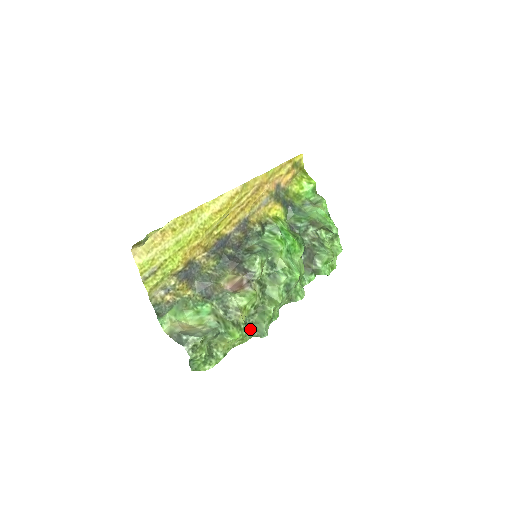
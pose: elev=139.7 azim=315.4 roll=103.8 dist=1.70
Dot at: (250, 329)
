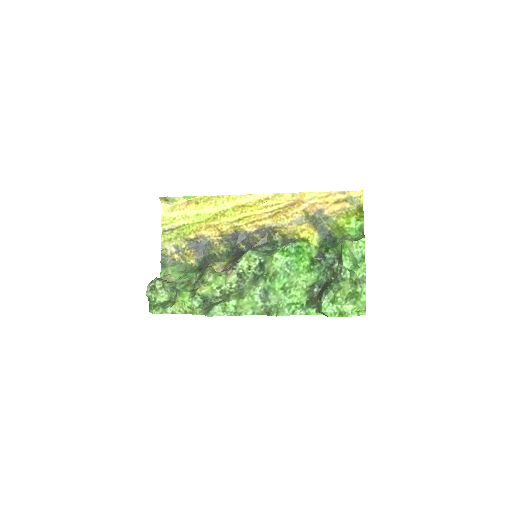
Dot at: (205, 305)
